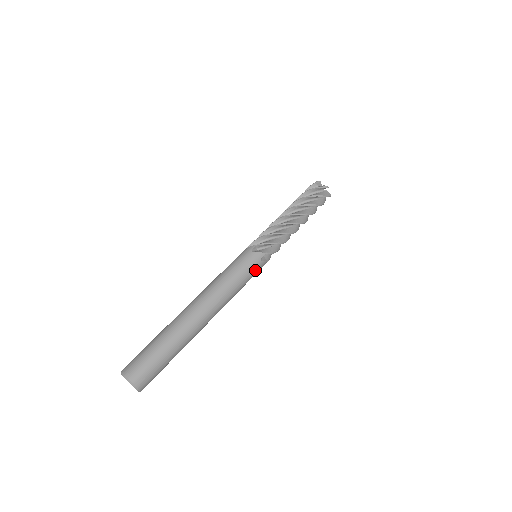
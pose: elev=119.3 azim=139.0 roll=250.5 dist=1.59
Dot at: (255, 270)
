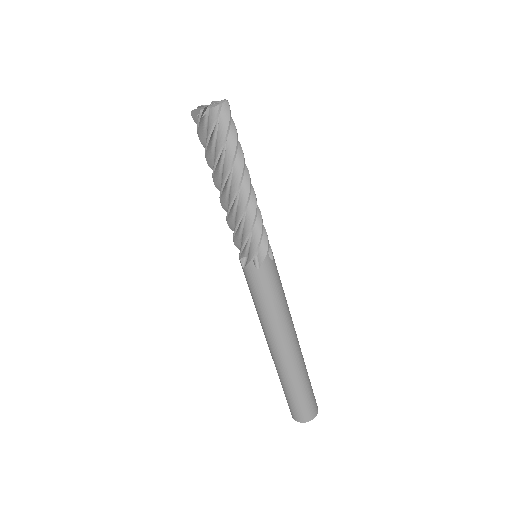
Dot at: (276, 270)
